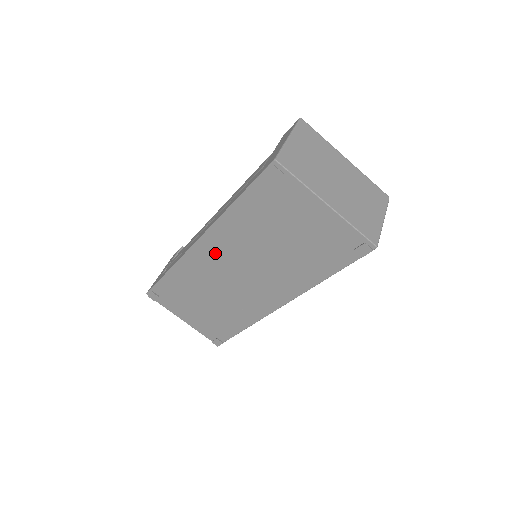
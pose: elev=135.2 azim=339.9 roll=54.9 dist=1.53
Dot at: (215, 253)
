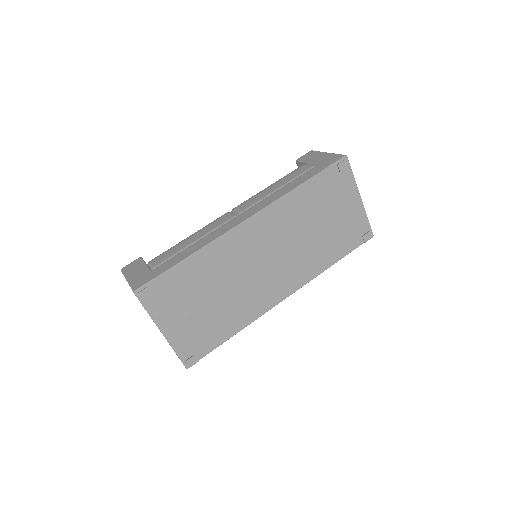
Dot at: (259, 233)
